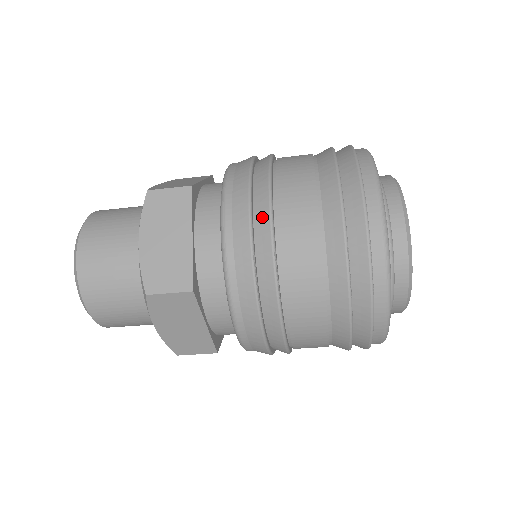
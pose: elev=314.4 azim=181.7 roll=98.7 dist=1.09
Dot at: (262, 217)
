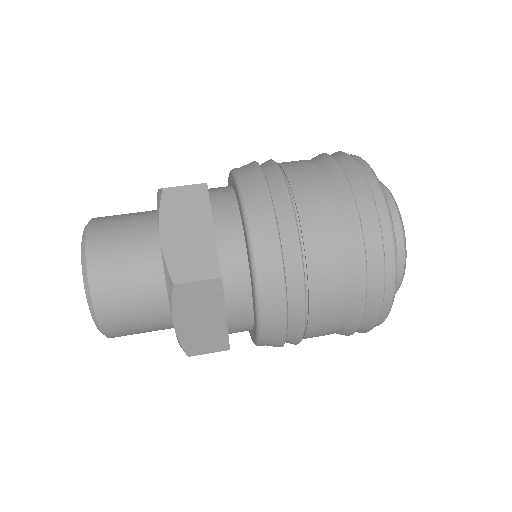
Dot at: (283, 205)
